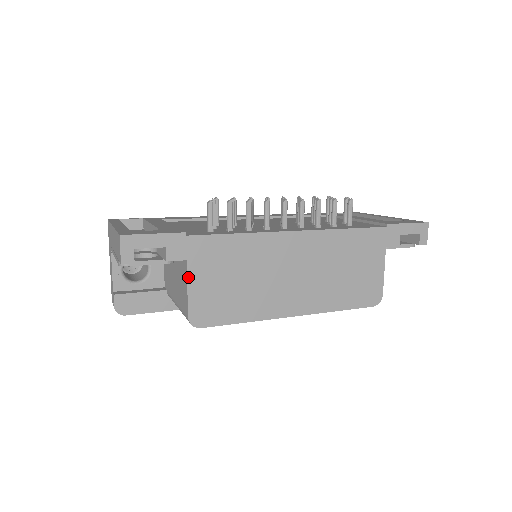
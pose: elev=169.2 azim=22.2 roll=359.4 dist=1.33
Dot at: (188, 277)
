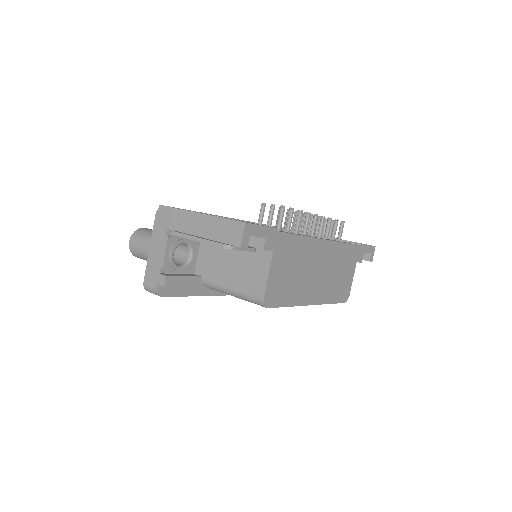
Dot at: (271, 265)
